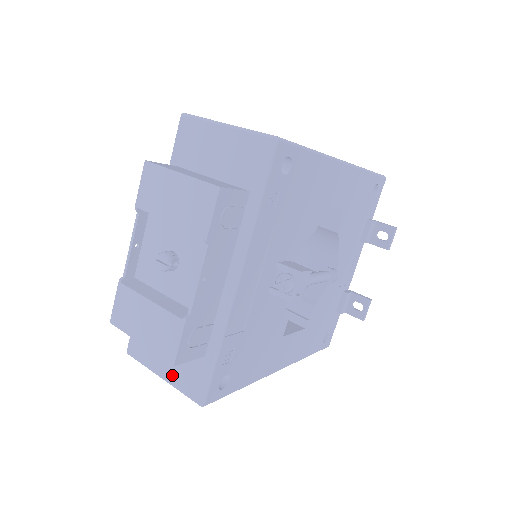
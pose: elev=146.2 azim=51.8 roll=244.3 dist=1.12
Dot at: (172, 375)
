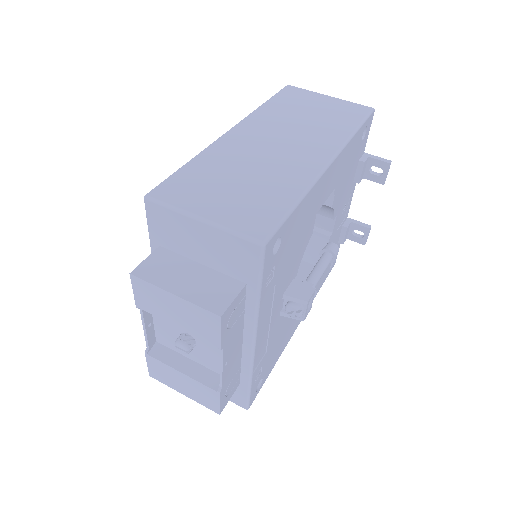
Dot at: occluded
